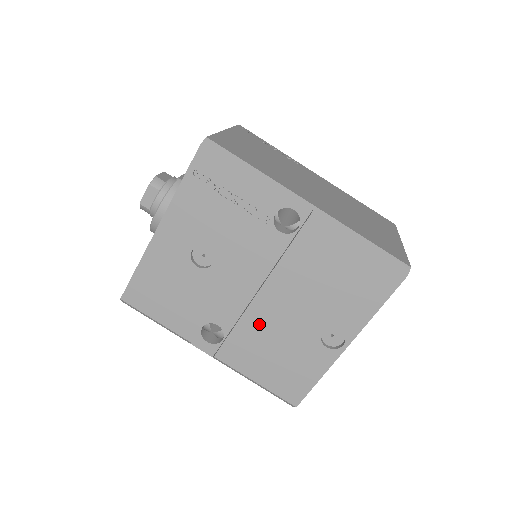
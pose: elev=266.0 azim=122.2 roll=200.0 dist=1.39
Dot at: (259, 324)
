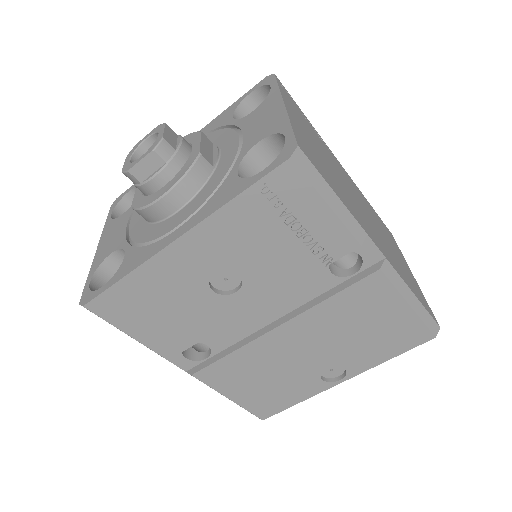
Dot at: (262, 354)
